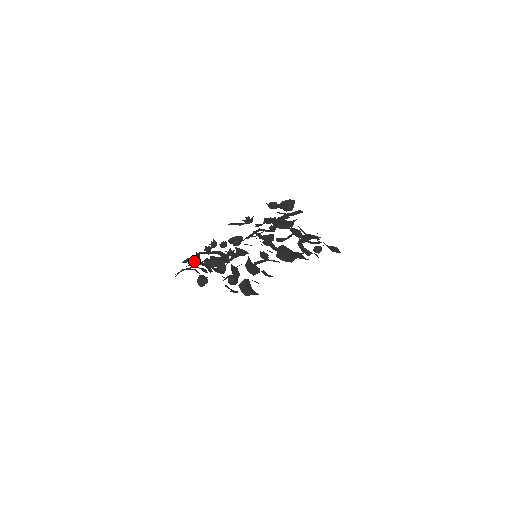
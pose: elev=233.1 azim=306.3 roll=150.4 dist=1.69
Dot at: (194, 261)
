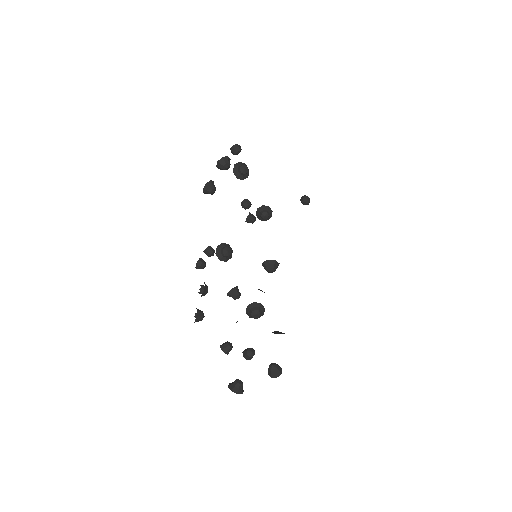
Dot at: (197, 316)
